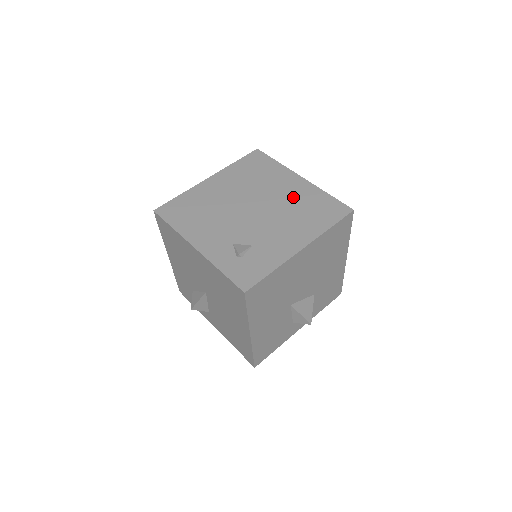
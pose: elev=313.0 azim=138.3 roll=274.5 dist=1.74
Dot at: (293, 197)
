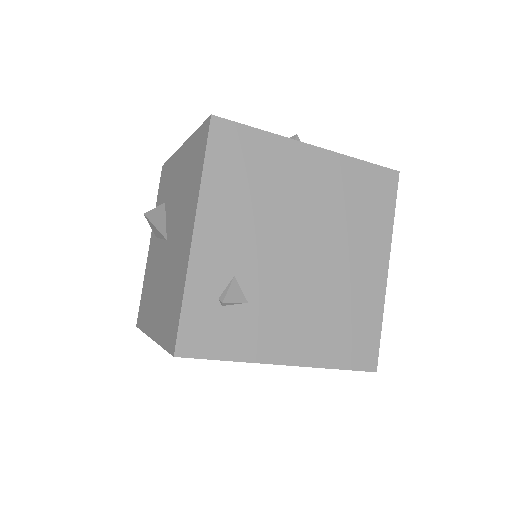
Dot at: (352, 287)
